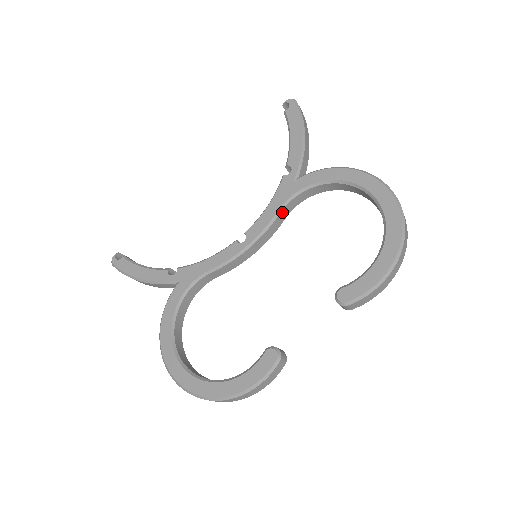
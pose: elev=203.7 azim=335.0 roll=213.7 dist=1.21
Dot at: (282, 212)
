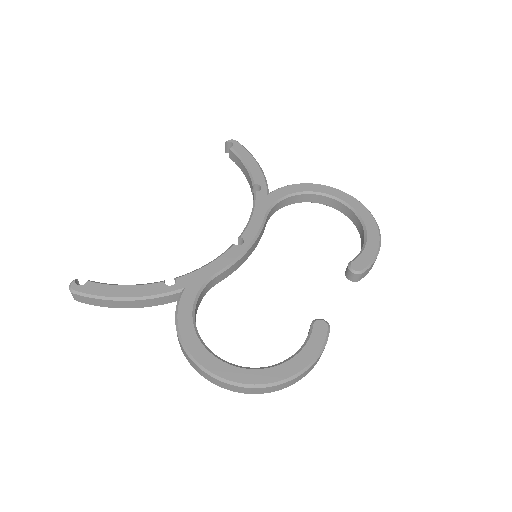
Dot at: (266, 219)
